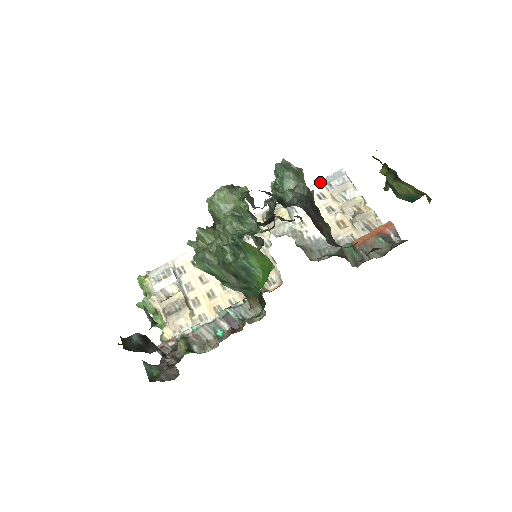
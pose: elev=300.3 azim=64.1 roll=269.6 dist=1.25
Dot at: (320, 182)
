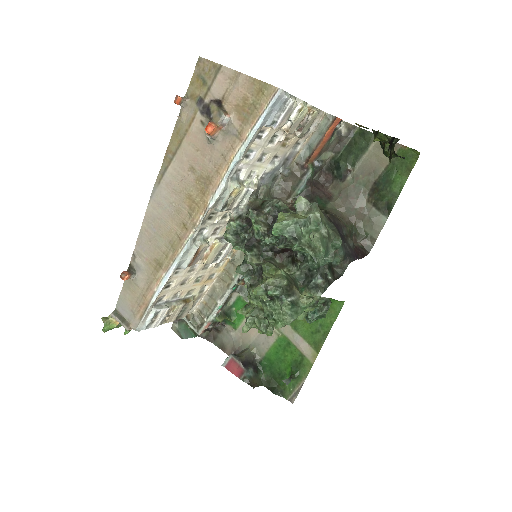
Dot at: (260, 127)
